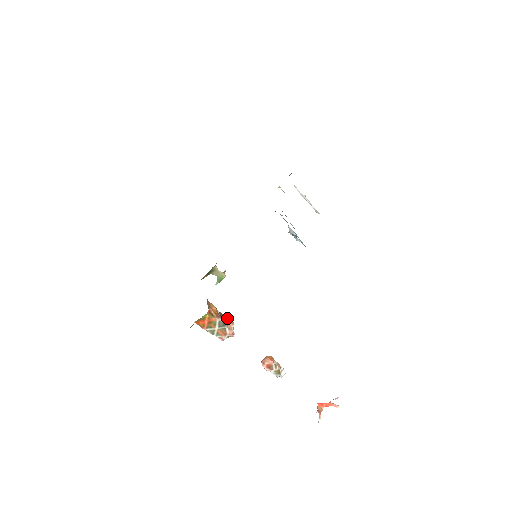
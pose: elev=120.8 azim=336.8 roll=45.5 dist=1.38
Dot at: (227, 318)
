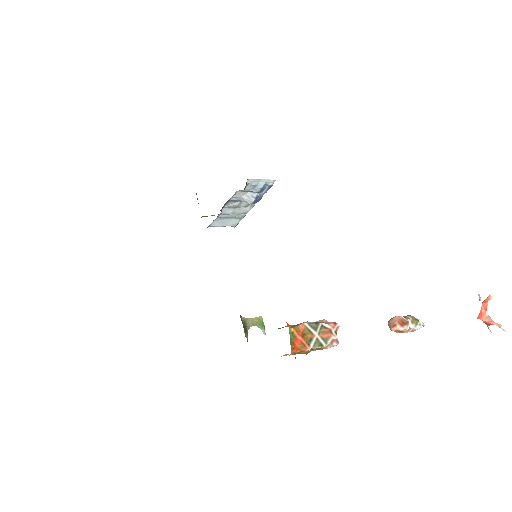
Dot at: occluded
